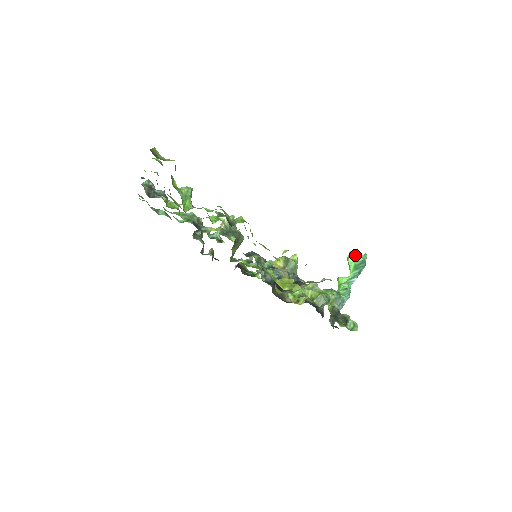
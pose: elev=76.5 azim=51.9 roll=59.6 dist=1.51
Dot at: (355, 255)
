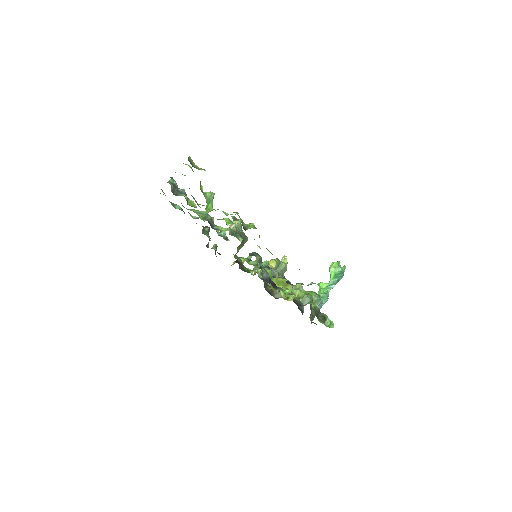
Dot at: (336, 266)
